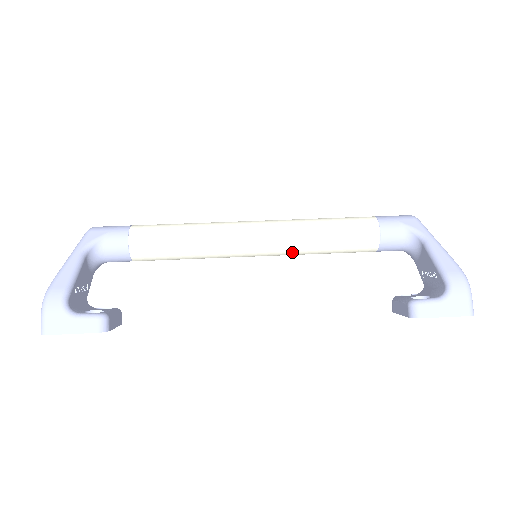
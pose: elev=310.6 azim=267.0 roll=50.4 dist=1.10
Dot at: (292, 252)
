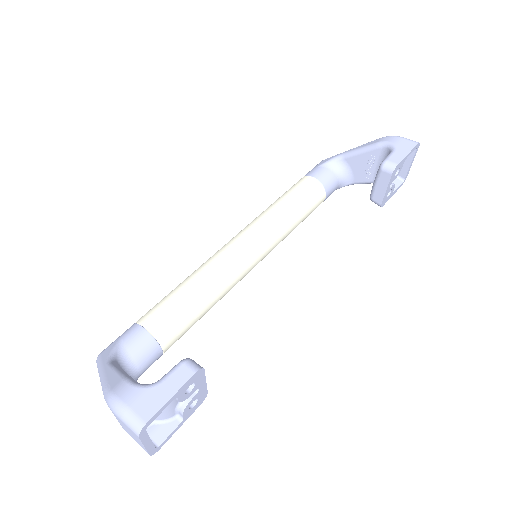
Dot at: (277, 235)
